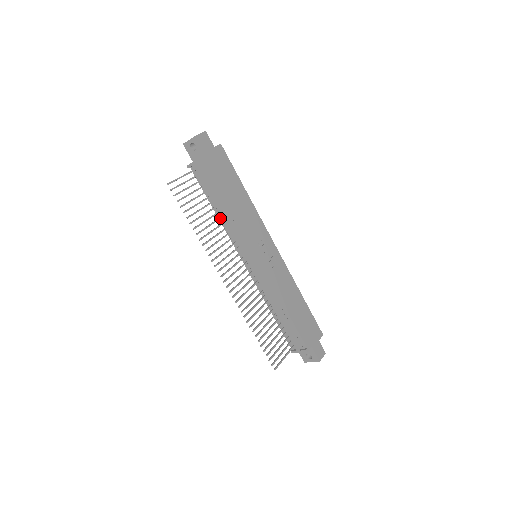
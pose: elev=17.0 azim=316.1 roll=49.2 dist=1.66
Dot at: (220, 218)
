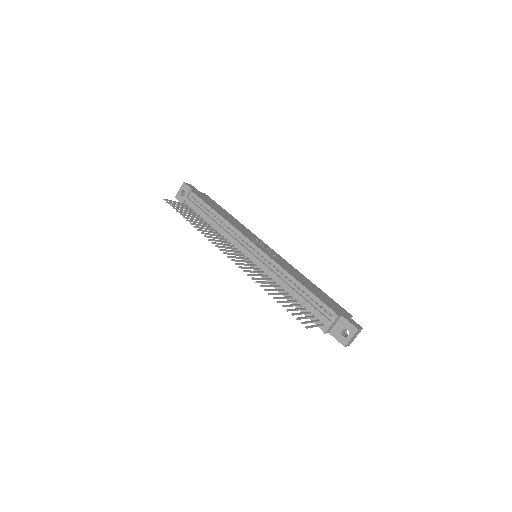
Dot at: (215, 230)
